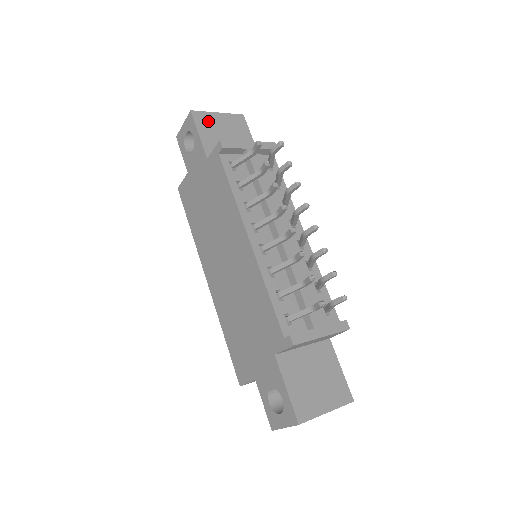
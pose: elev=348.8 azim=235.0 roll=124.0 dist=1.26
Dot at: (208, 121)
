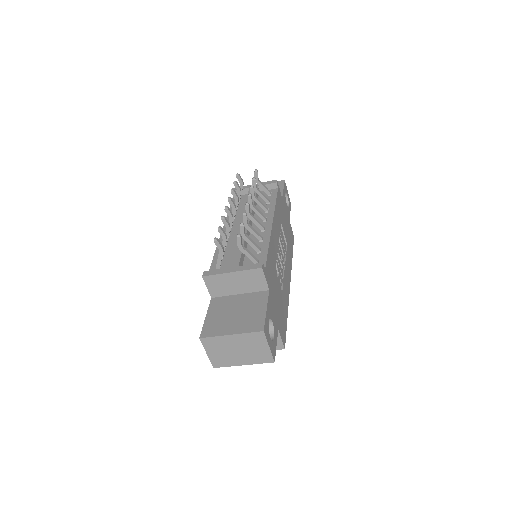
Dot at: occluded
